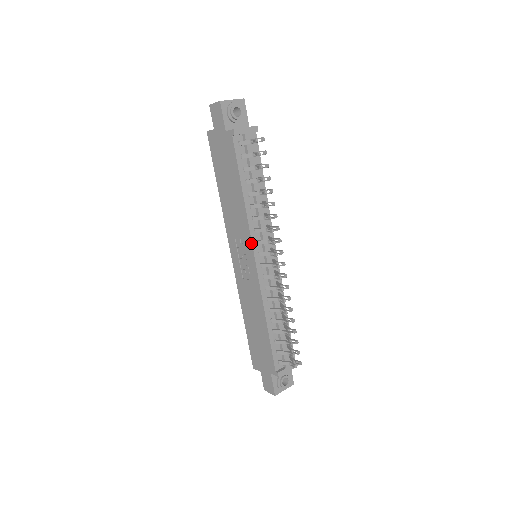
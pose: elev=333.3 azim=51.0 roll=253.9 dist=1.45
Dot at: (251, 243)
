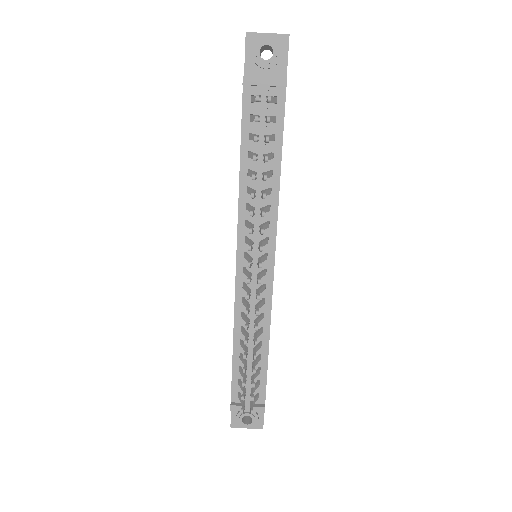
Dot at: (237, 237)
